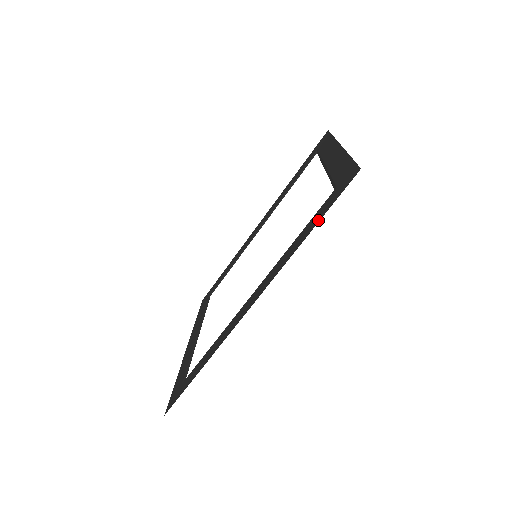
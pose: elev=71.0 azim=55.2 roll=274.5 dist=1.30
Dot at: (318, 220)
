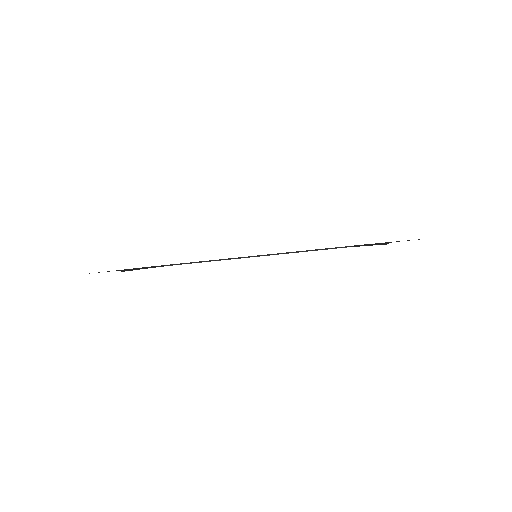
Dot at: occluded
